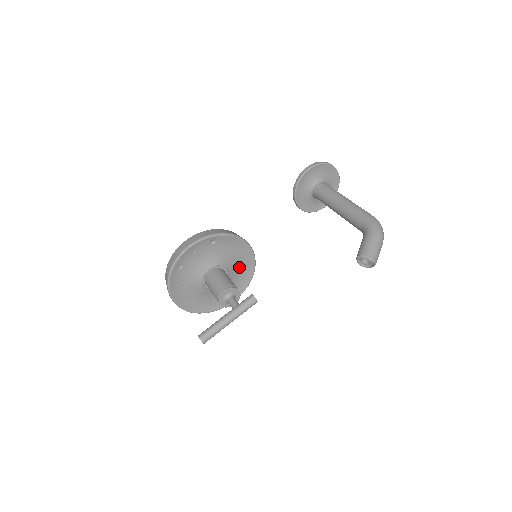
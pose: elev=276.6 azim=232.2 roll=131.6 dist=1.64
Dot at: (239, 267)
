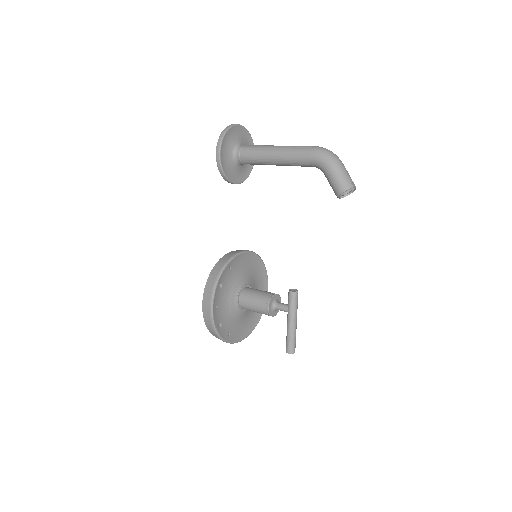
Dot at: (250, 270)
